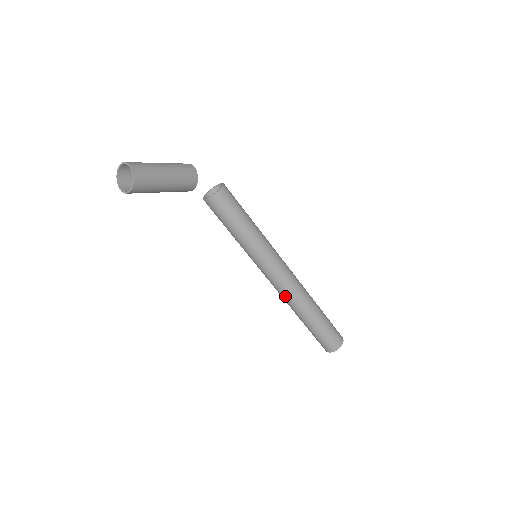
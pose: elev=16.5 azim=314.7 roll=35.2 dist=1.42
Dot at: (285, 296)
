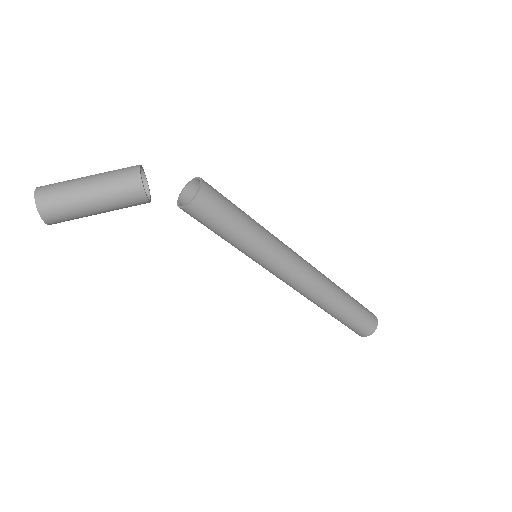
Dot at: occluded
